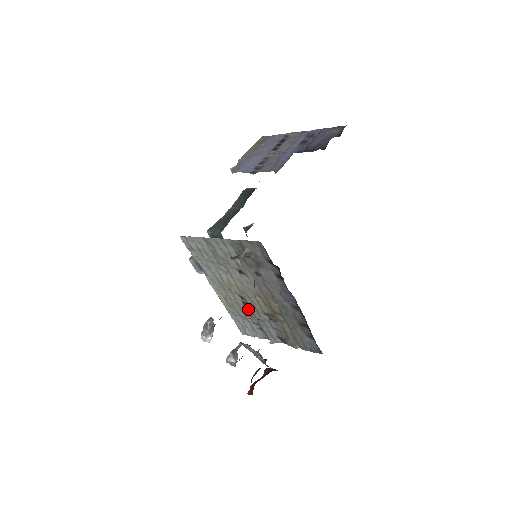
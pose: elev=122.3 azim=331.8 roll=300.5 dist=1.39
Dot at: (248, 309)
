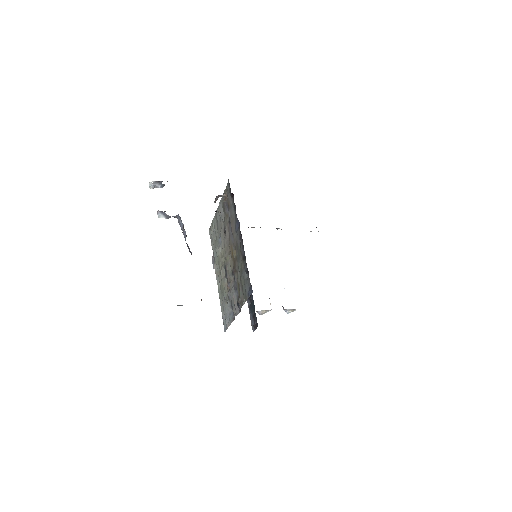
Dot at: occluded
